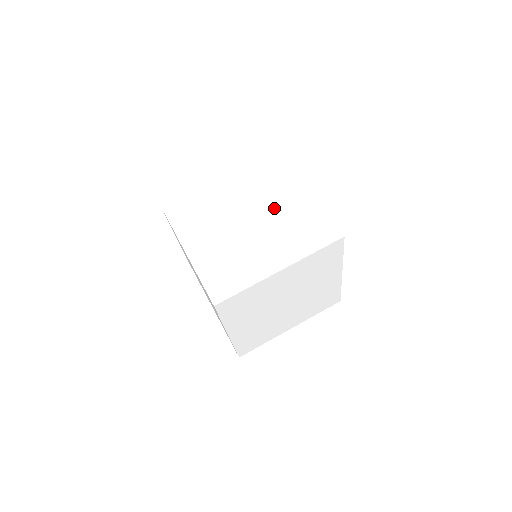
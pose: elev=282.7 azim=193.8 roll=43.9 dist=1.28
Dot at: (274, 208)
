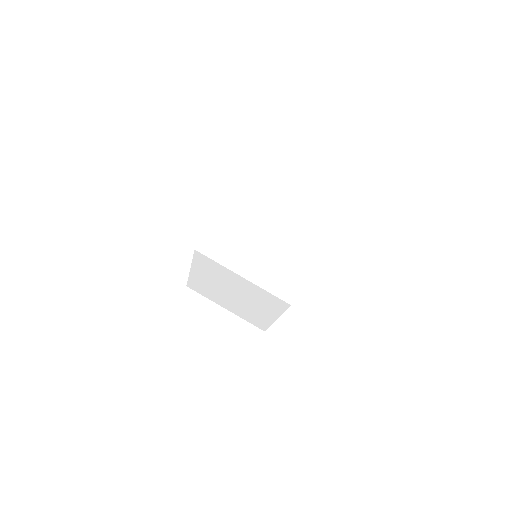
Dot at: occluded
